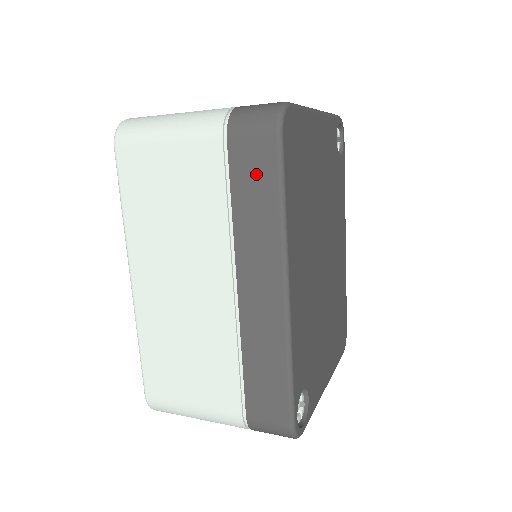
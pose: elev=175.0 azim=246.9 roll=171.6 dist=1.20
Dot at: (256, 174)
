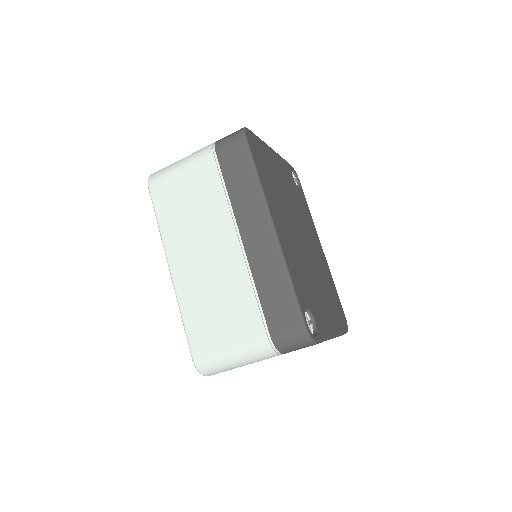
Dot at: (237, 165)
